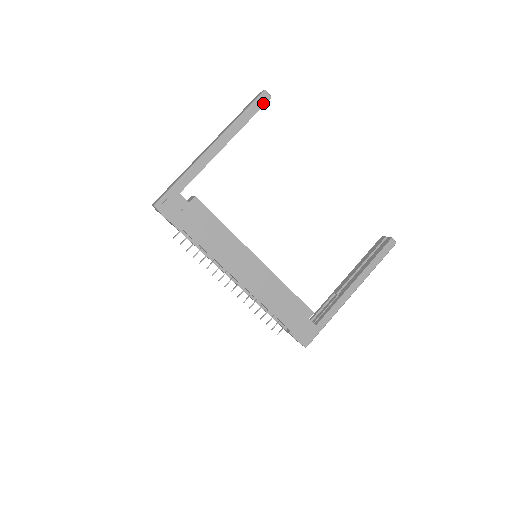
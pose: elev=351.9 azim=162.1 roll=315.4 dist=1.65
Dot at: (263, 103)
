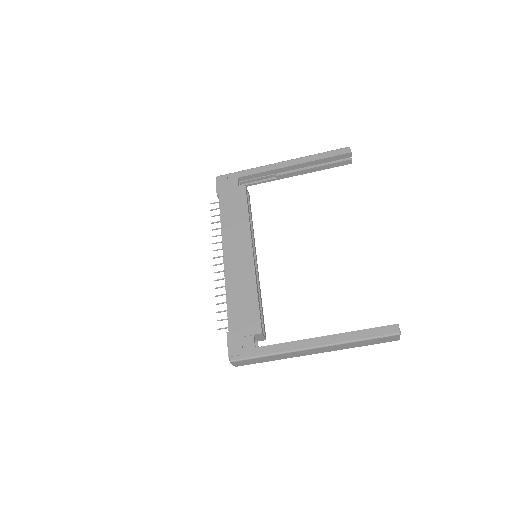
Dot at: (341, 153)
